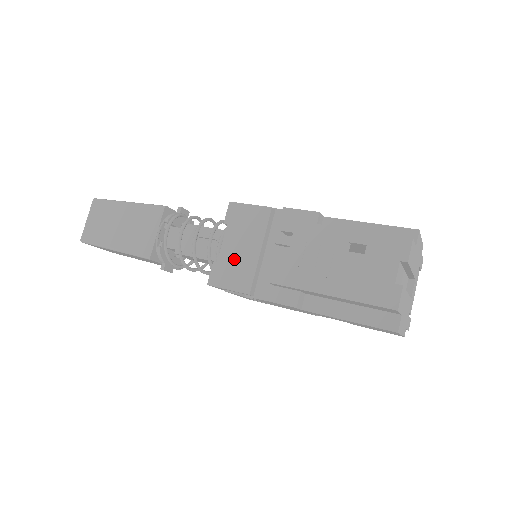
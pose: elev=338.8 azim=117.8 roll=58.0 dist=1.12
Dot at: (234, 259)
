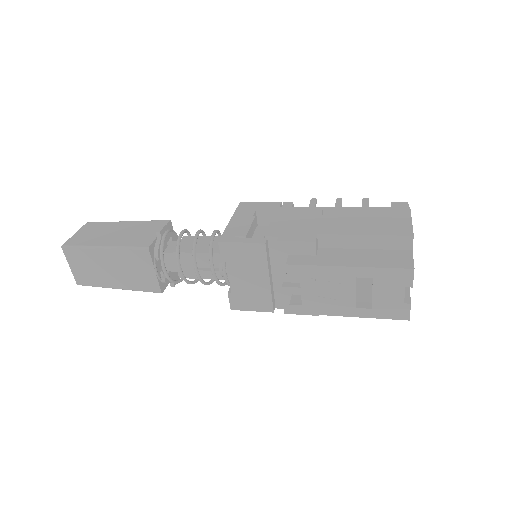
Dot at: (247, 289)
